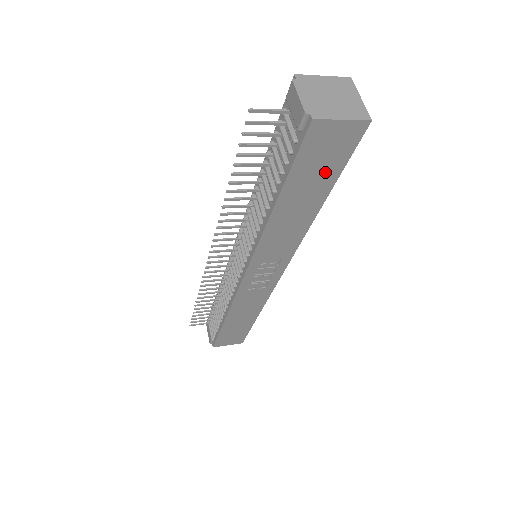
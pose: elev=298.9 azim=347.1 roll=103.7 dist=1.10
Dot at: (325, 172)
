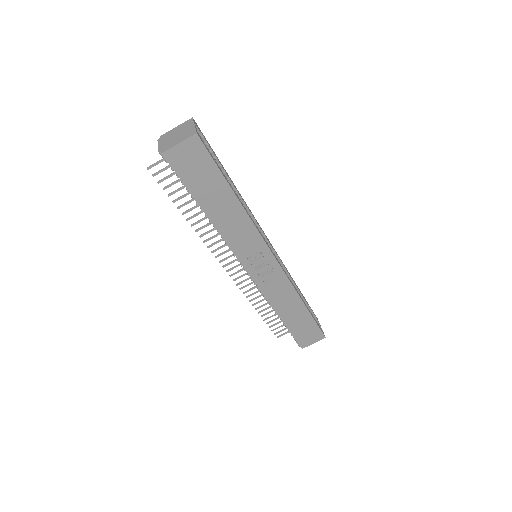
Dot at: (209, 176)
